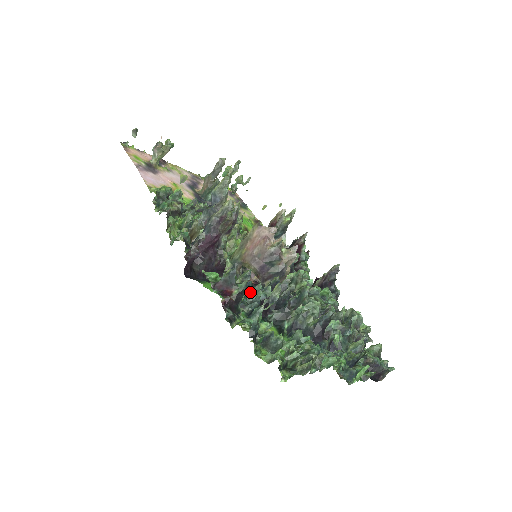
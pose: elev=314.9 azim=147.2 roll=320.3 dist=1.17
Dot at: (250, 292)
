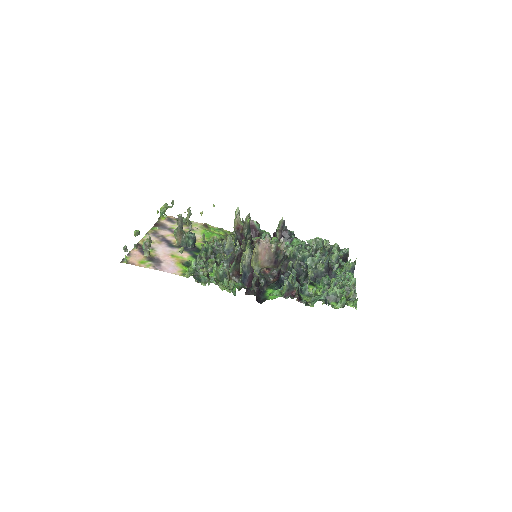
Dot at: occluded
